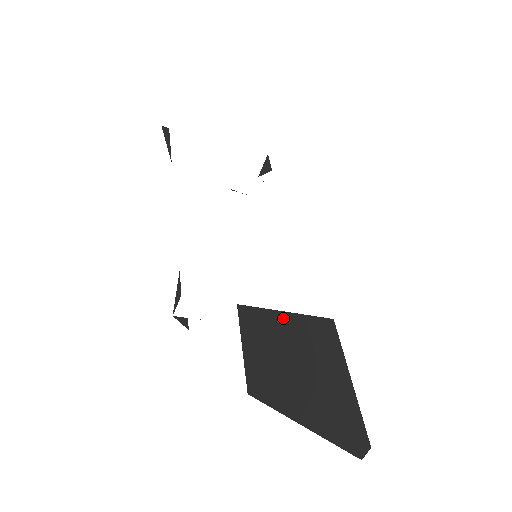
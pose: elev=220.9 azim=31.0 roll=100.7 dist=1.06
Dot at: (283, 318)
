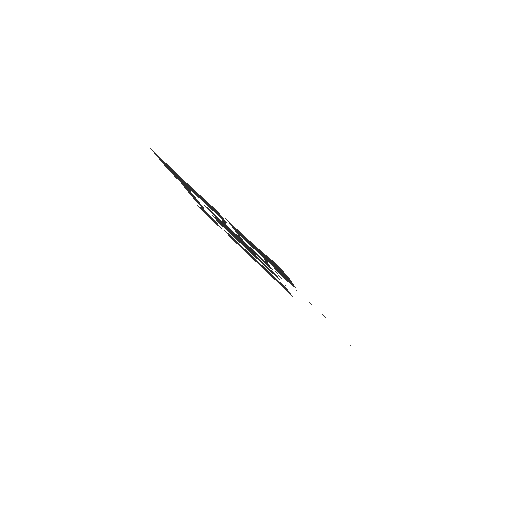
Dot at: occluded
